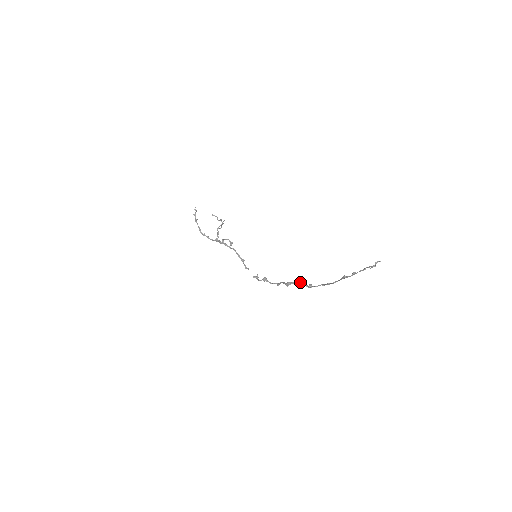
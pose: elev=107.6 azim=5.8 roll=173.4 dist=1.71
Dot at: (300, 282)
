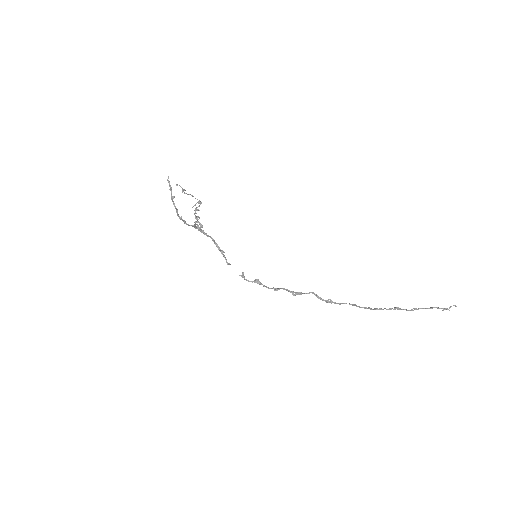
Dot at: (312, 293)
